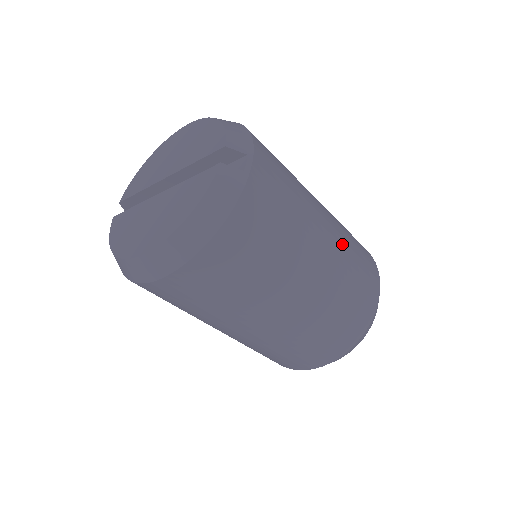
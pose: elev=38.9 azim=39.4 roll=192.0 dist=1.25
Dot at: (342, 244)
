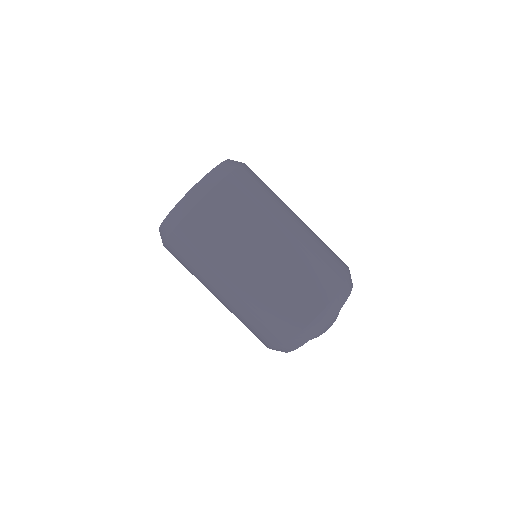
Dot at: occluded
